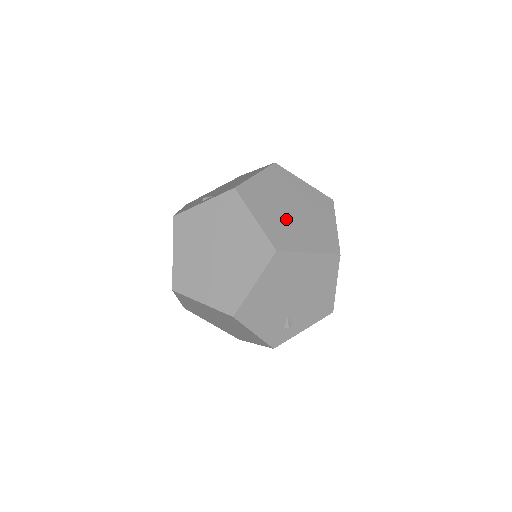
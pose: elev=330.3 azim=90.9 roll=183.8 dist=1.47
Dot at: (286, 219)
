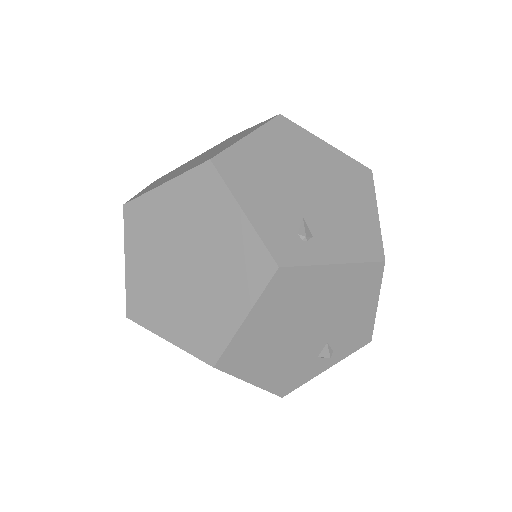
Dot at: occluded
